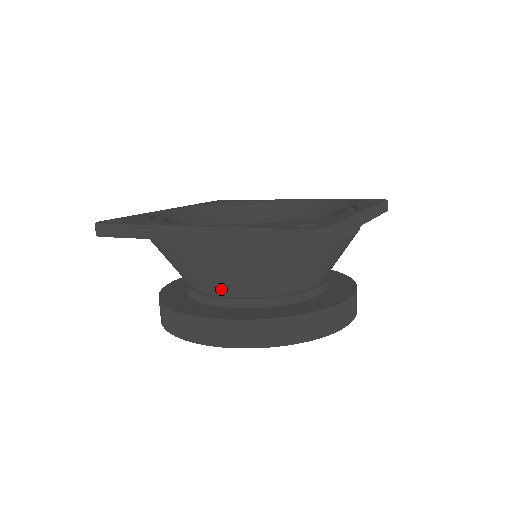
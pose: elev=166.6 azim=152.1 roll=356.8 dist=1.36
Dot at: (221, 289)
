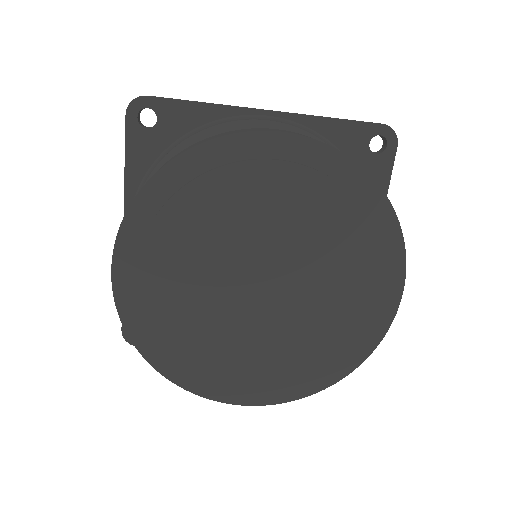
Dot at: occluded
